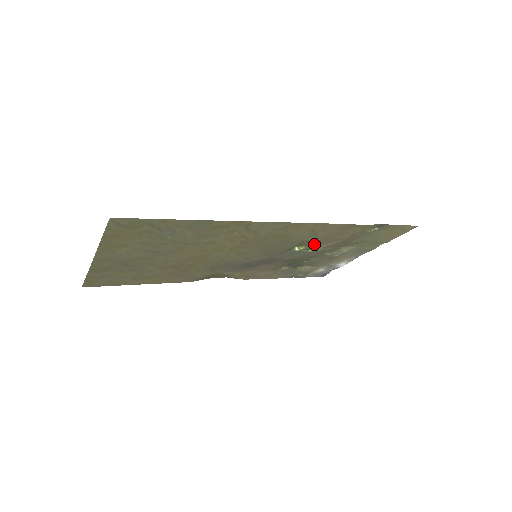
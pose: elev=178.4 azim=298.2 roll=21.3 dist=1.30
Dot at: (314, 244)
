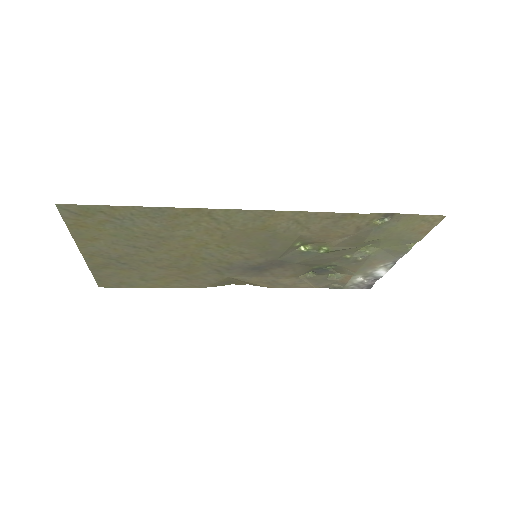
Dot at: (318, 242)
